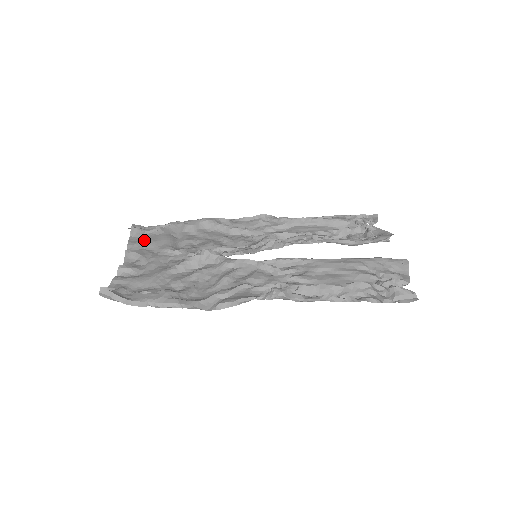
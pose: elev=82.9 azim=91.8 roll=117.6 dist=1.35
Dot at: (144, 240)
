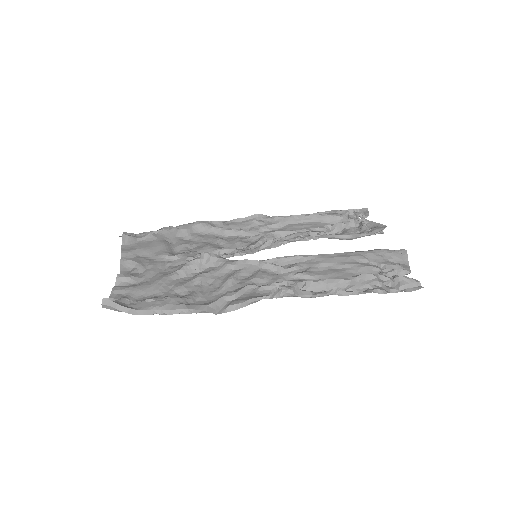
Dot at: (138, 247)
